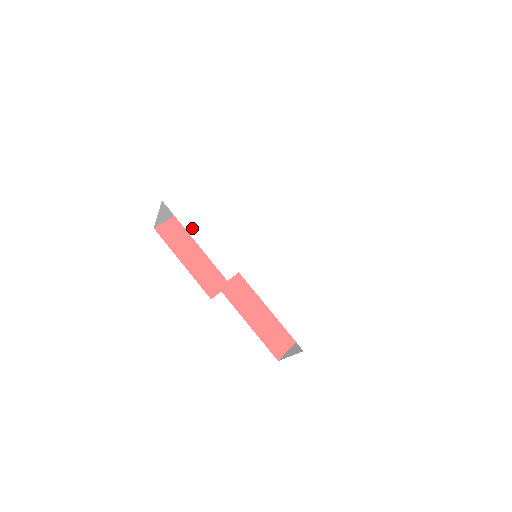
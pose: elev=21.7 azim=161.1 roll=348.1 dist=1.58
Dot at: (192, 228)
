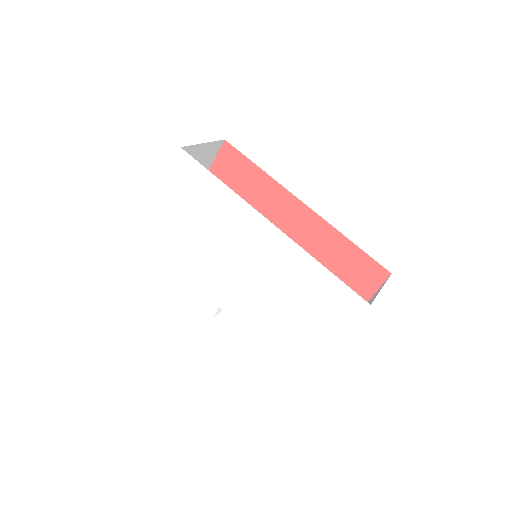
Dot at: (166, 269)
